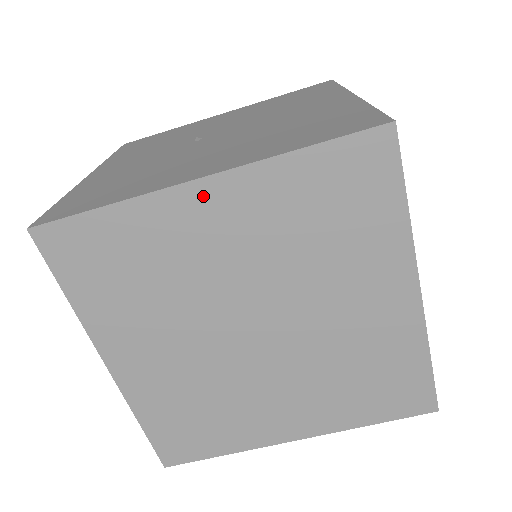
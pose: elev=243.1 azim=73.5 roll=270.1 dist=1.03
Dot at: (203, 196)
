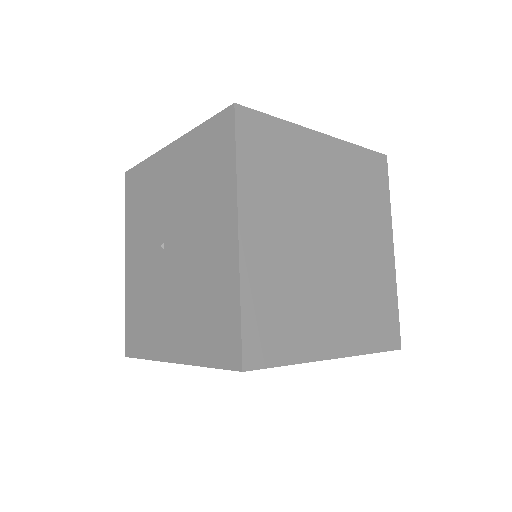
Dot at: occluded
